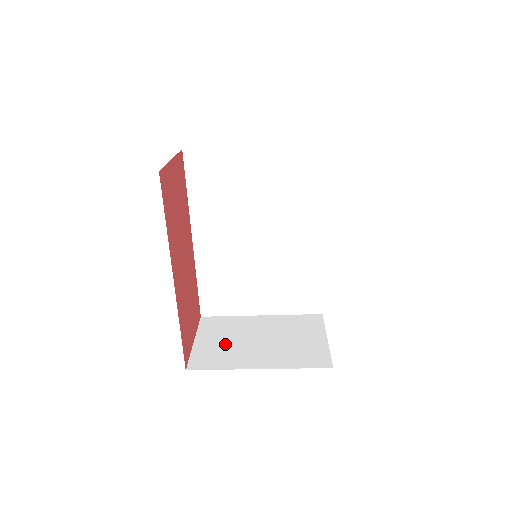
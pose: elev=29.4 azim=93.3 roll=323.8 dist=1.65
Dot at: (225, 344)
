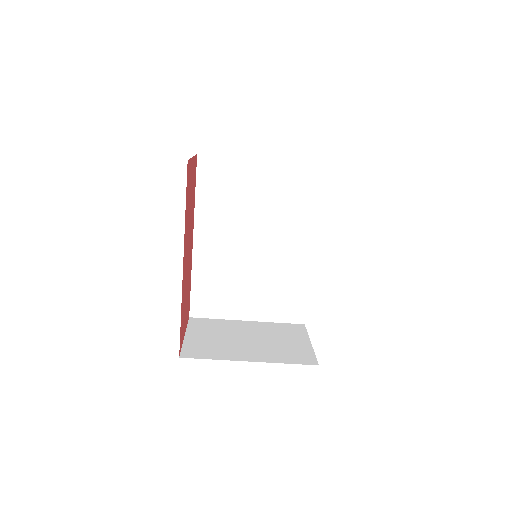
Dot at: (215, 340)
